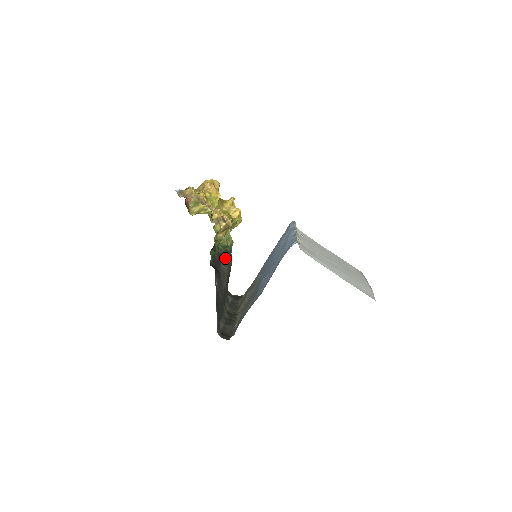
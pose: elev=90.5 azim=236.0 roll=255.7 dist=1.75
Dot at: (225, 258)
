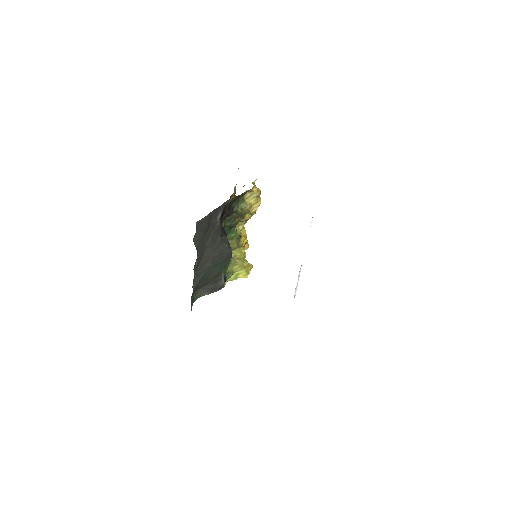
Dot at: (229, 244)
